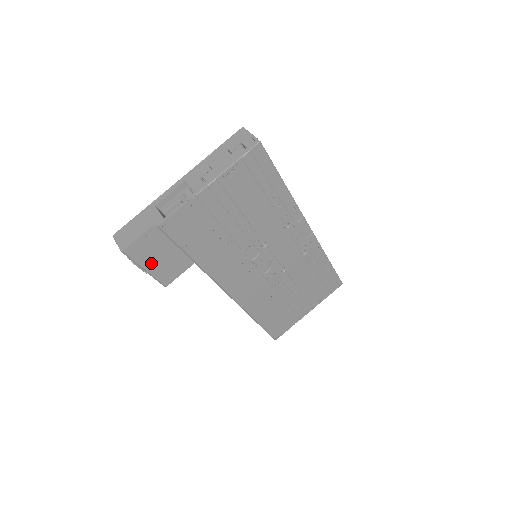
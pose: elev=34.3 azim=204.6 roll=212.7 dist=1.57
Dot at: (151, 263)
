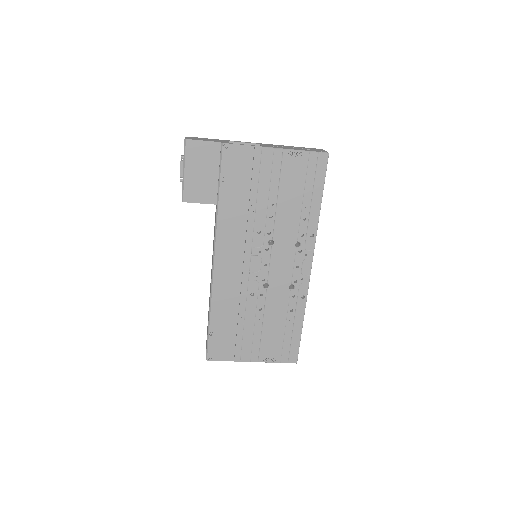
Dot at: (192, 170)
